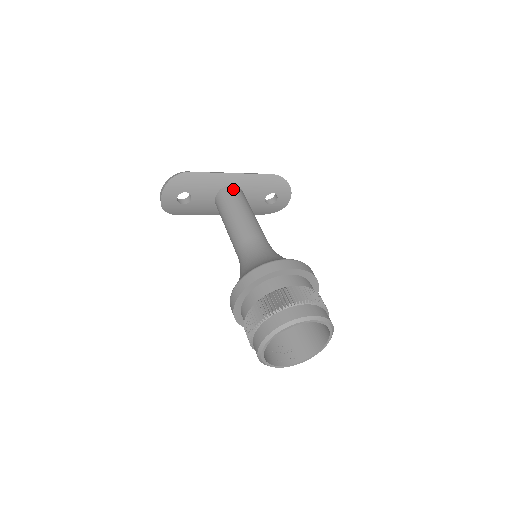
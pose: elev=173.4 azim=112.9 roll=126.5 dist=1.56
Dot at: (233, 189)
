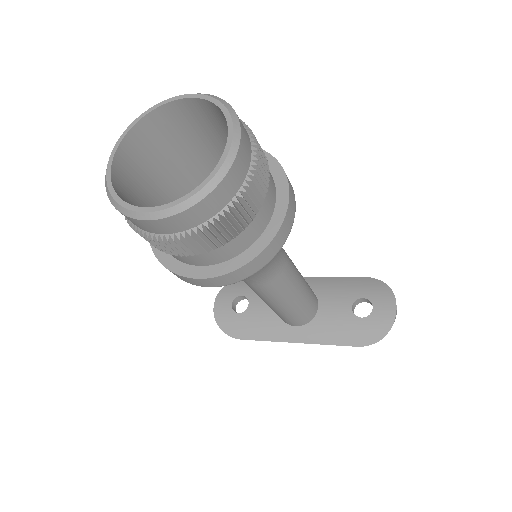
Dot at: occluded
